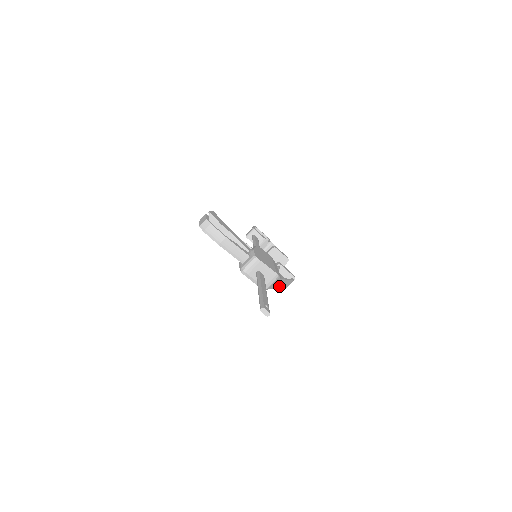
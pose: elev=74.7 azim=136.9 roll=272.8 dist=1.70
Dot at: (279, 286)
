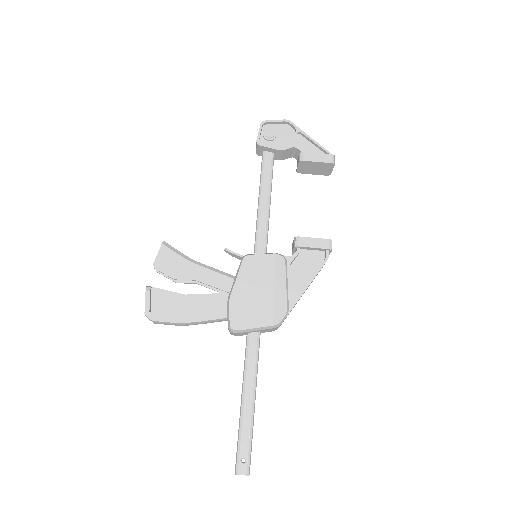
Dot at: occluded
